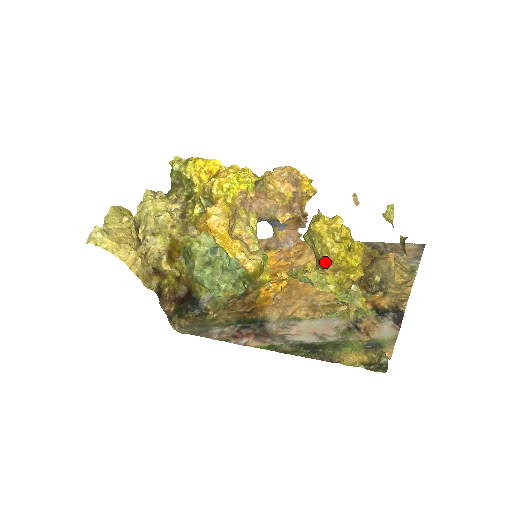
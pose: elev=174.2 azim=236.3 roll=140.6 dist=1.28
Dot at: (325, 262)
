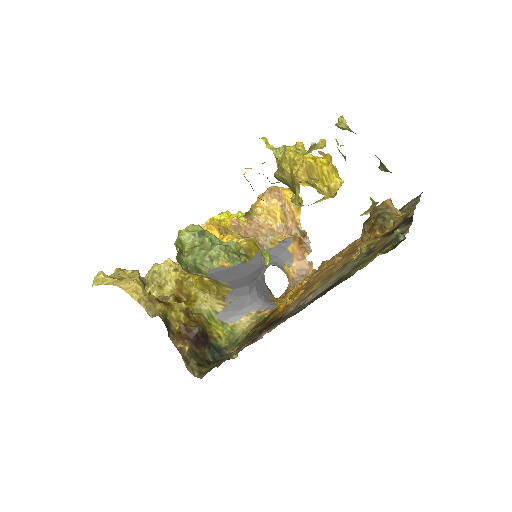
Dot at: (295, 172)
